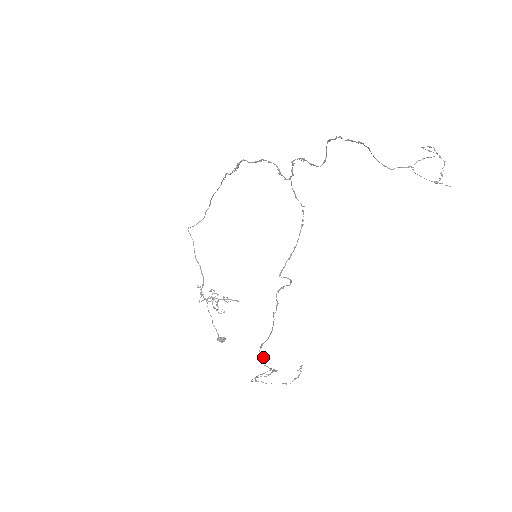
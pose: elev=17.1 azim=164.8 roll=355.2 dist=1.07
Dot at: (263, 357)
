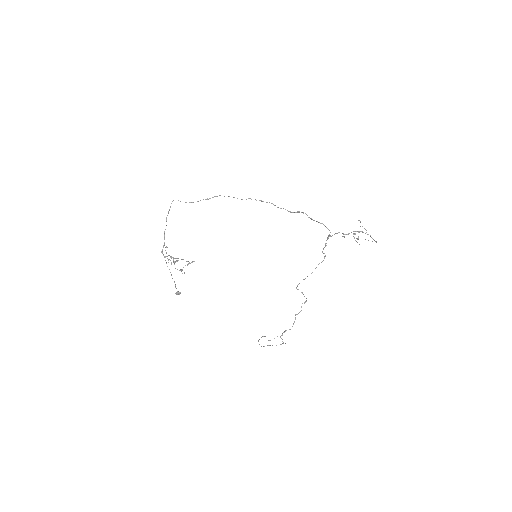
Dot at: occluded
